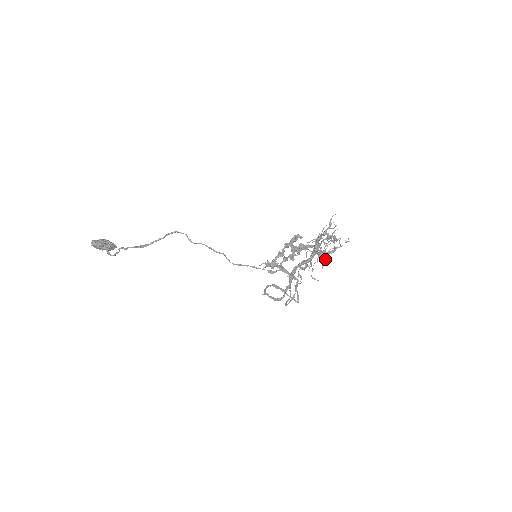
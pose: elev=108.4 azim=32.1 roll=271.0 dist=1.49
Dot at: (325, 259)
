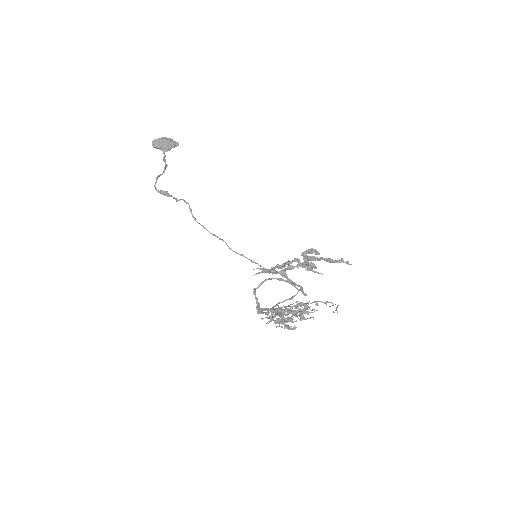
Dot at: occluded
